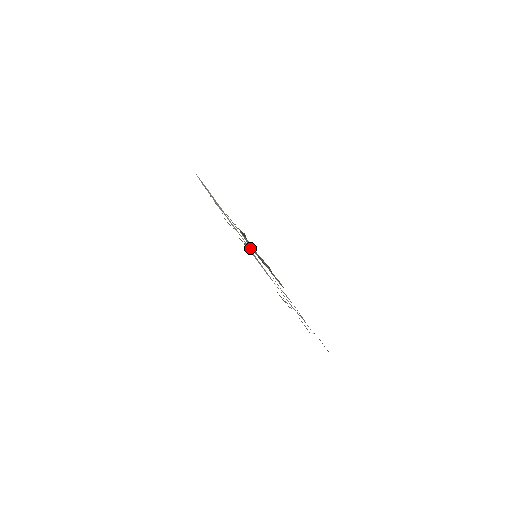
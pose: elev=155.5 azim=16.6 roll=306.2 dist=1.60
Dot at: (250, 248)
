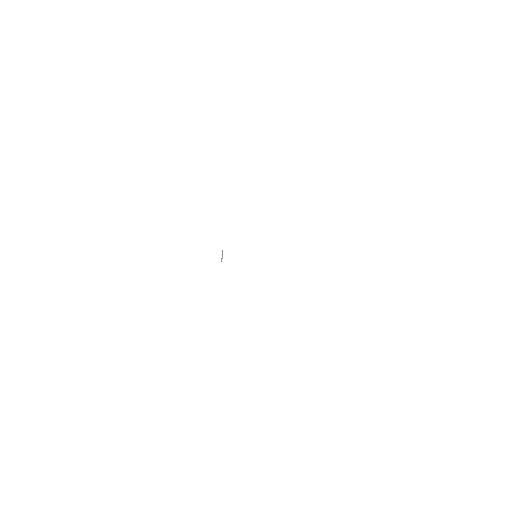
Dot at: occluded
